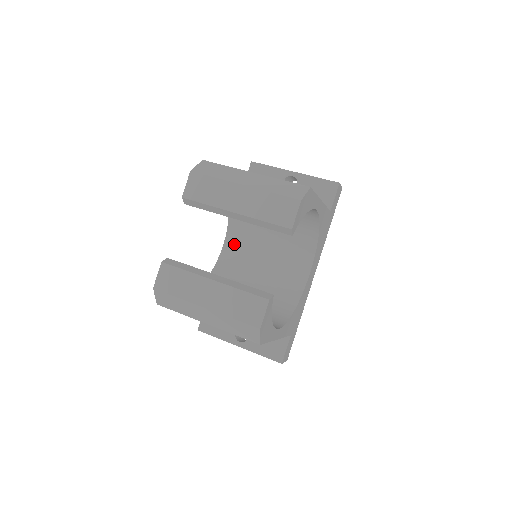
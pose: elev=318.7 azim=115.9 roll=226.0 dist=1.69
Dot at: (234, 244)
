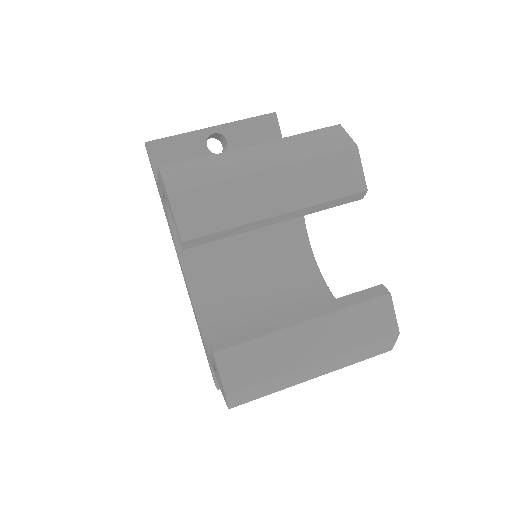
Dot at: (197, 261)
